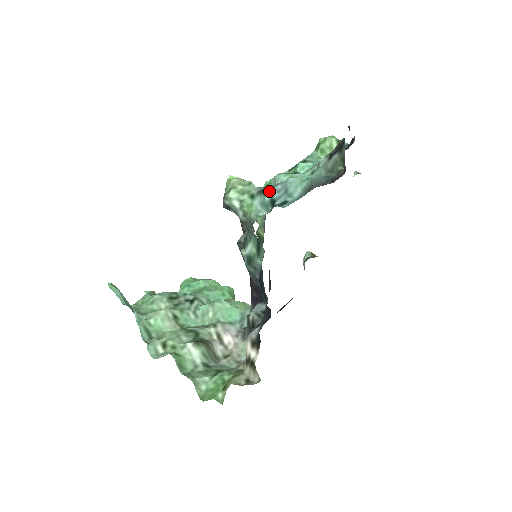
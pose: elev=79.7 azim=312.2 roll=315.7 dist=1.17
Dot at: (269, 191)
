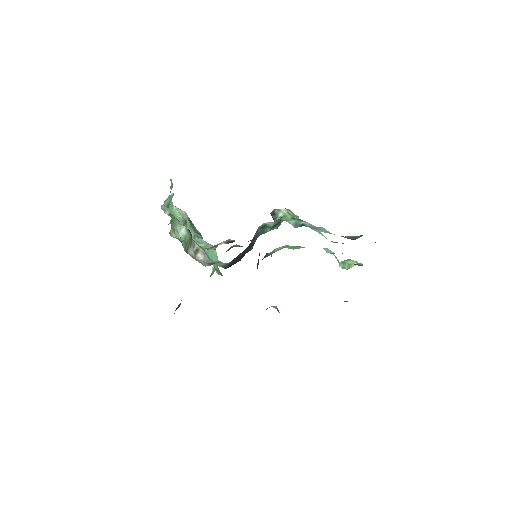
Dot at: (306, 222)
